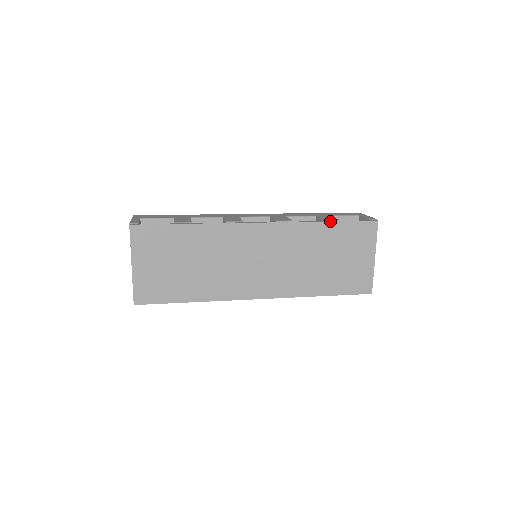
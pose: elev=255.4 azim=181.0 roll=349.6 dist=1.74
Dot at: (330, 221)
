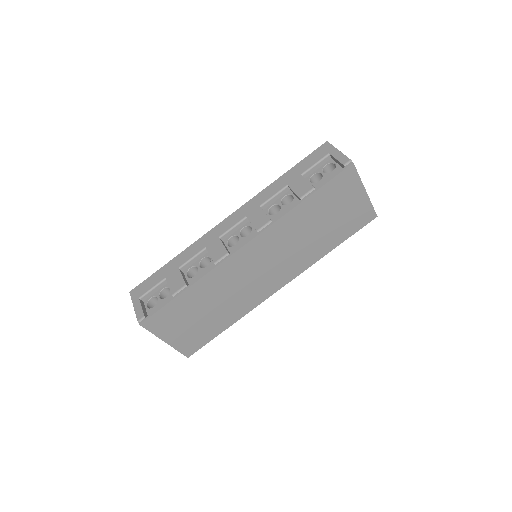
Dot at: (307, 197)
